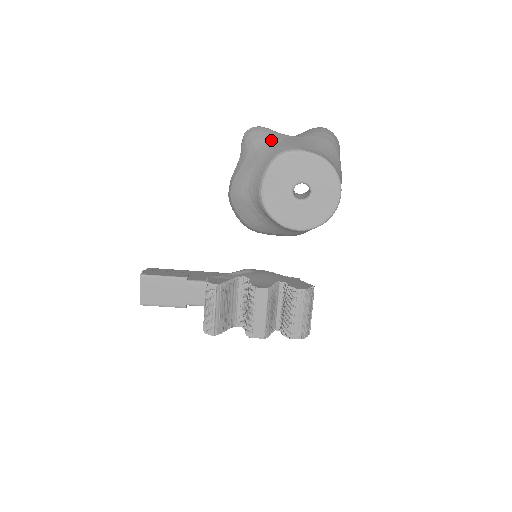
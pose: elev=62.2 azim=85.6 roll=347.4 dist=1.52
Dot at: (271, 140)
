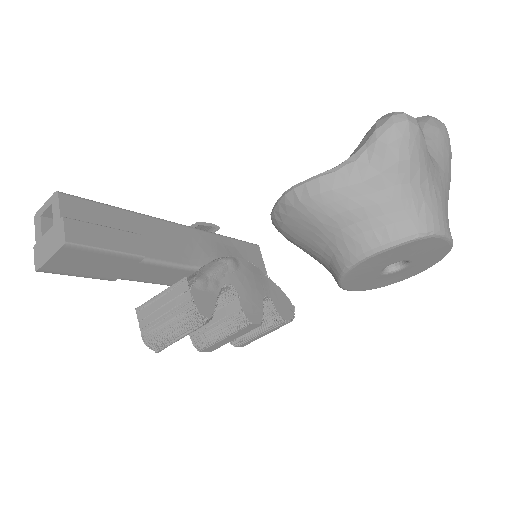
Dot at: (423, 178)
